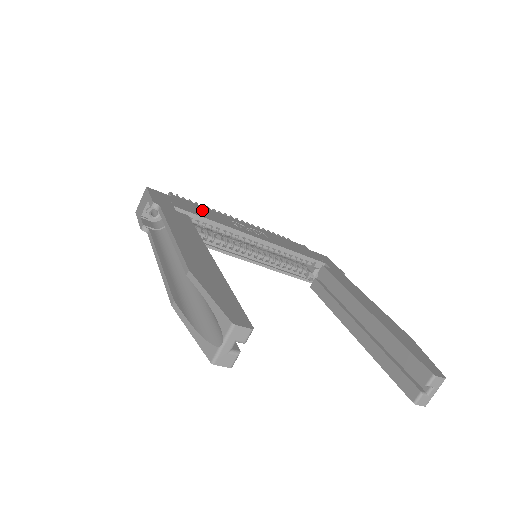
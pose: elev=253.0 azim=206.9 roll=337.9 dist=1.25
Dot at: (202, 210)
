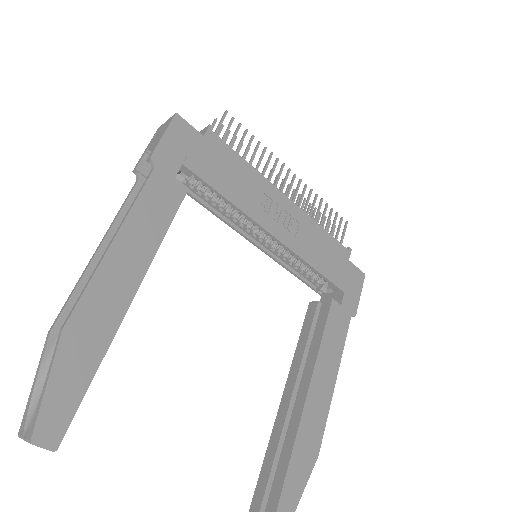
Dot at: (231, 170)
